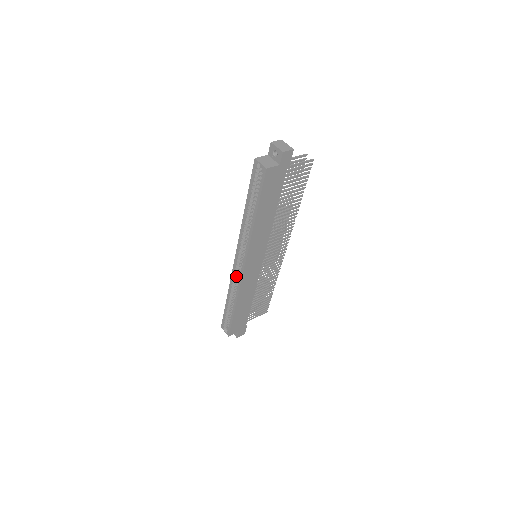
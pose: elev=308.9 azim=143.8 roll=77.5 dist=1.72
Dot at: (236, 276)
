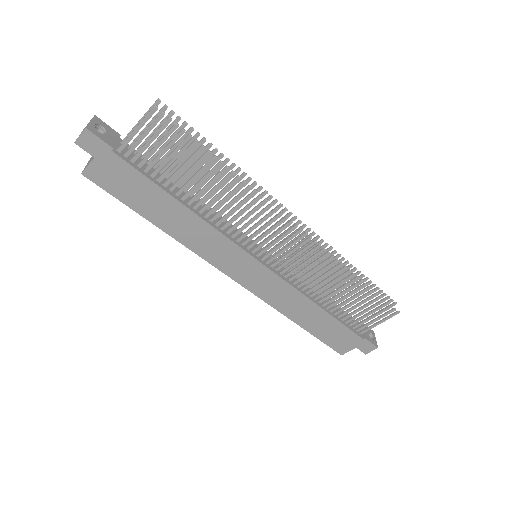
Dot at: occluded
